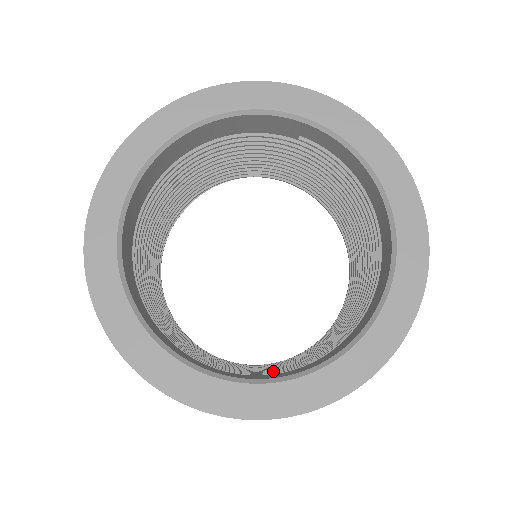
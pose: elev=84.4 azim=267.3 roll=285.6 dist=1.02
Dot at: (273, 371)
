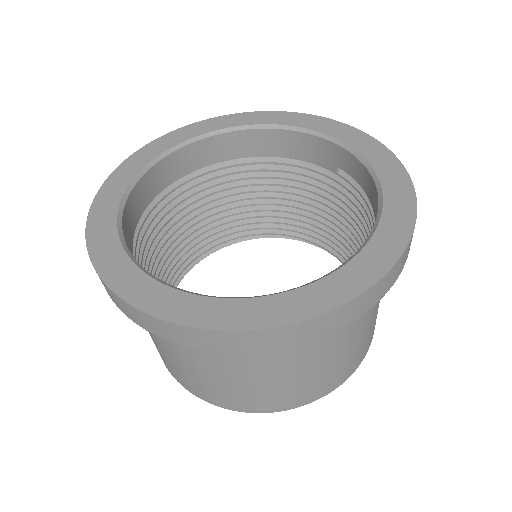
Dot at: occluded
